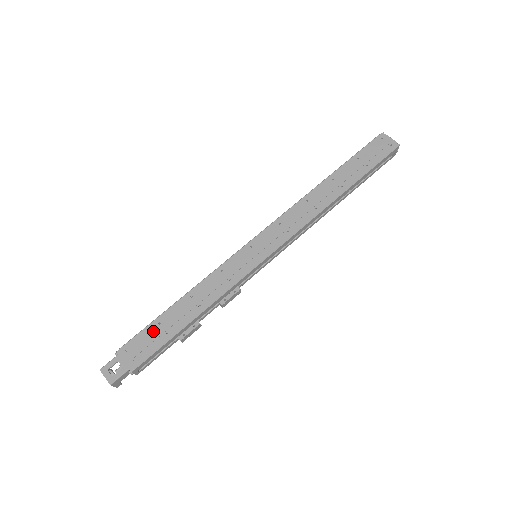
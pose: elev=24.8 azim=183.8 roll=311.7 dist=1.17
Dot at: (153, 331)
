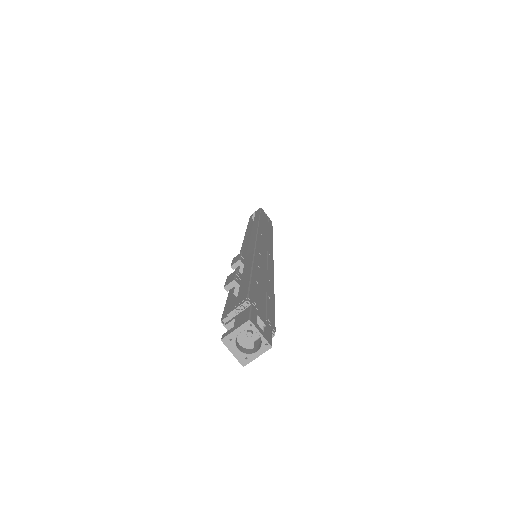
Dot at: (259, 289)
